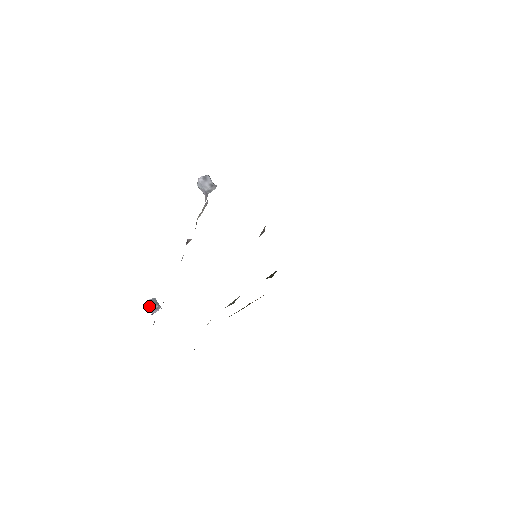
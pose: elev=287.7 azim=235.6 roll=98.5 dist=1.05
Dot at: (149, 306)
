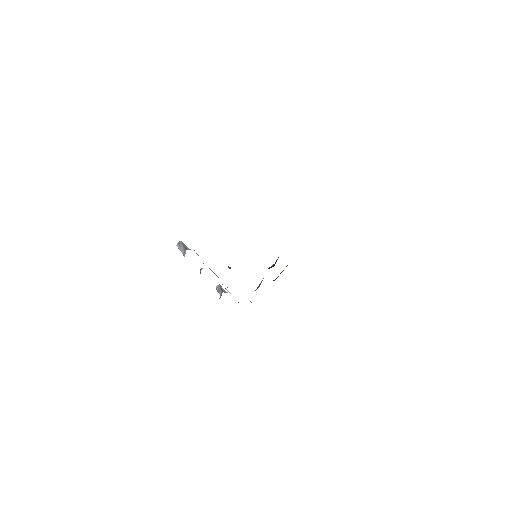
Dot at: (217, 291)
